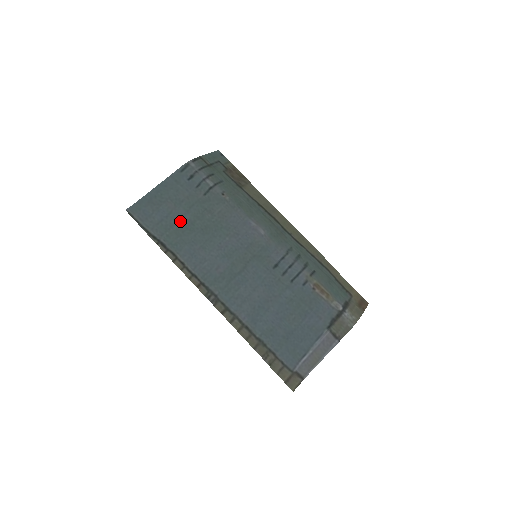
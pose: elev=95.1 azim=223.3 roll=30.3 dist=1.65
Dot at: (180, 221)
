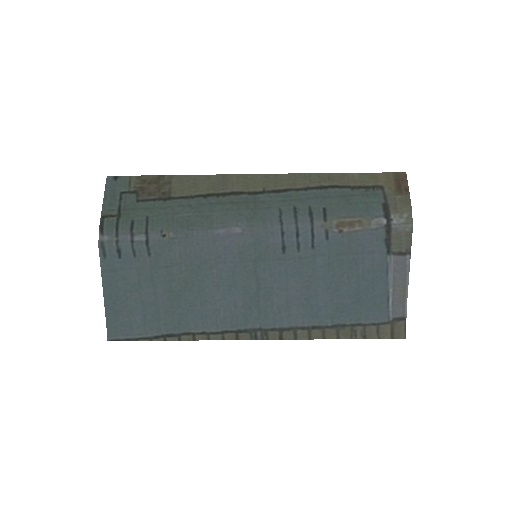
Dot at: (159, 301)
